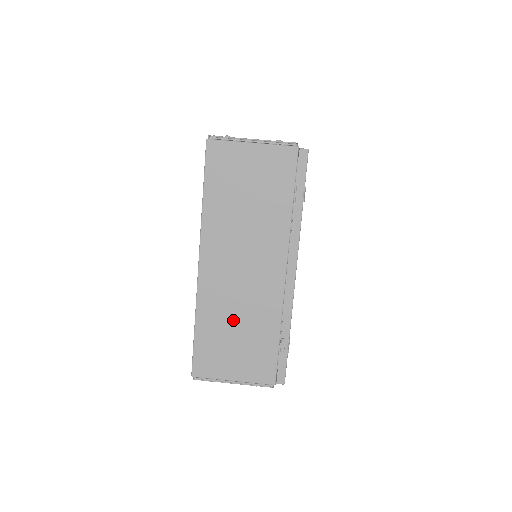
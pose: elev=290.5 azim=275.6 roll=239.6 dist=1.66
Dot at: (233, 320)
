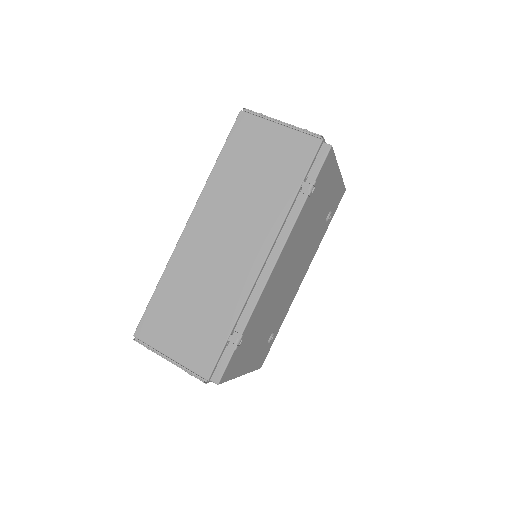
Dot at: (195, 292)
